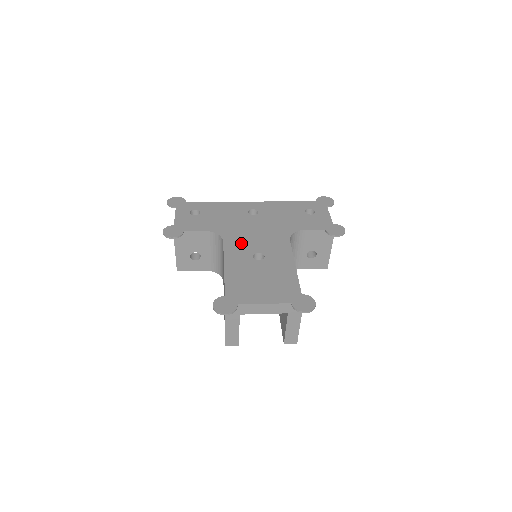
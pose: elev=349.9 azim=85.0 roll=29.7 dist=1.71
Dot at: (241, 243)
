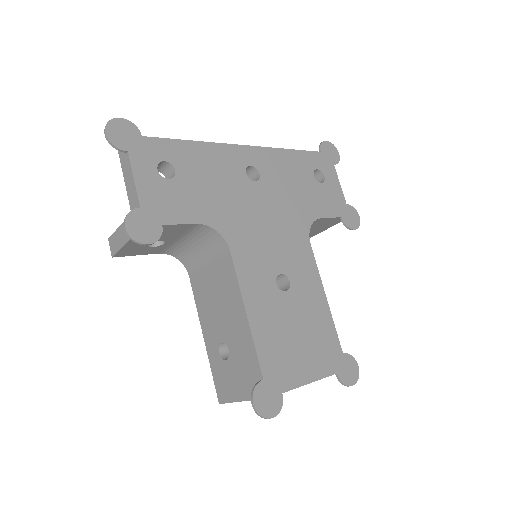
Dot at: (255, 253)
